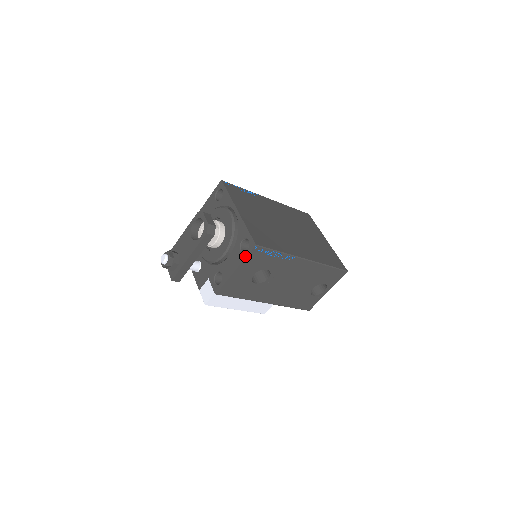
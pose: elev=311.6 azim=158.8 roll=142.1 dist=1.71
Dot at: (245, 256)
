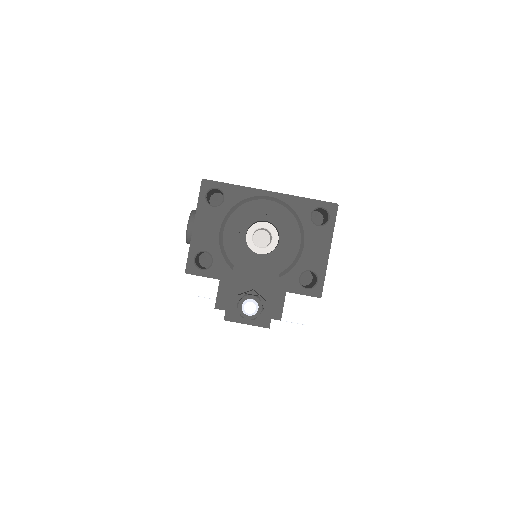
Dot at: (333, 225)
